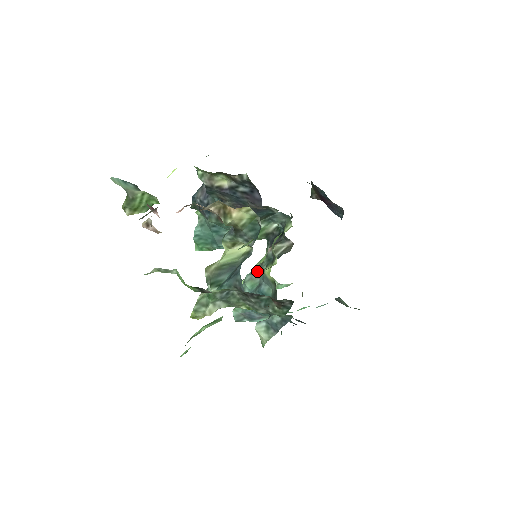
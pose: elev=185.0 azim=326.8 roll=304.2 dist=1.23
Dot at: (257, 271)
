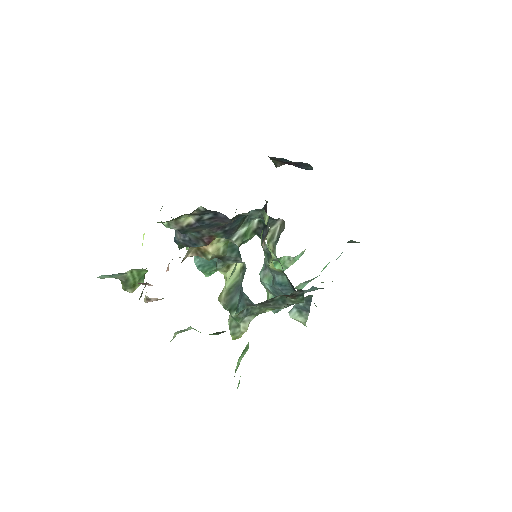
Dot at: (265, 266)
